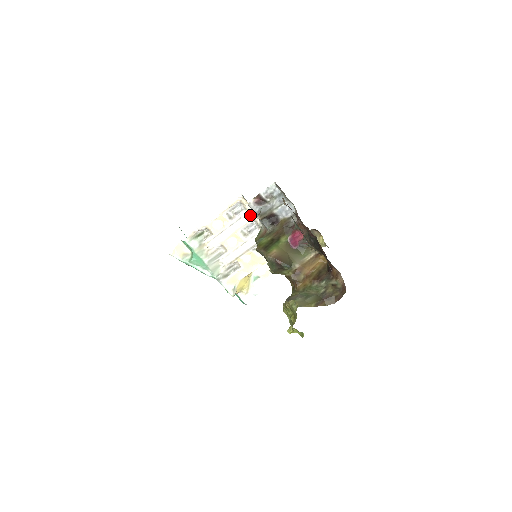
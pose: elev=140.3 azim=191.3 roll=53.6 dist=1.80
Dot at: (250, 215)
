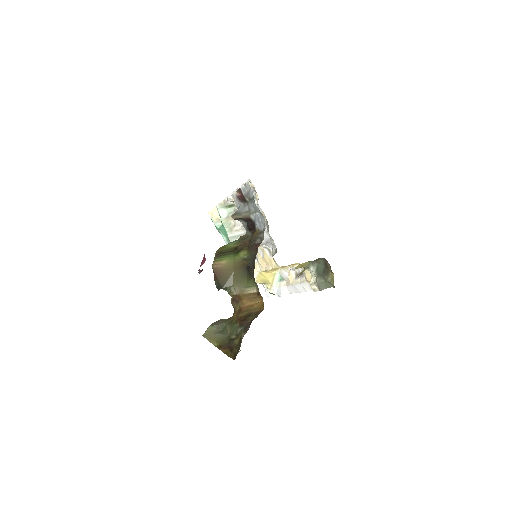
Dot at: (259, 207)
